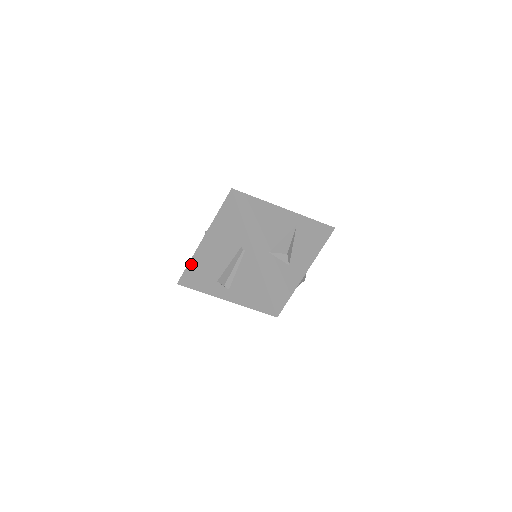
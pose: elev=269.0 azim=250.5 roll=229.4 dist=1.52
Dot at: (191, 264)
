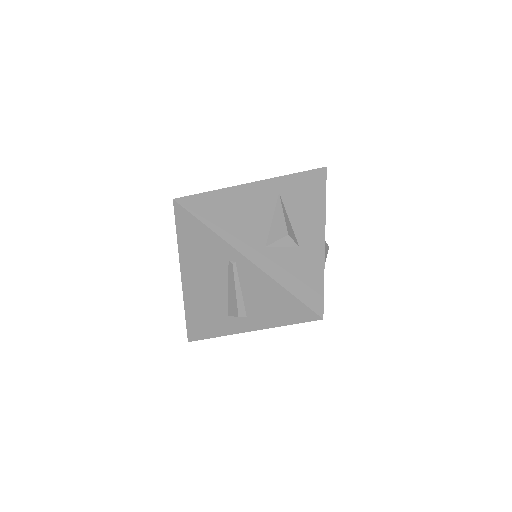
Dot at: (188, 312)
